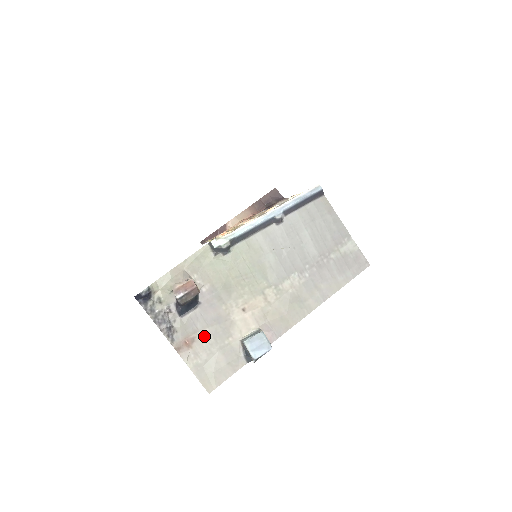
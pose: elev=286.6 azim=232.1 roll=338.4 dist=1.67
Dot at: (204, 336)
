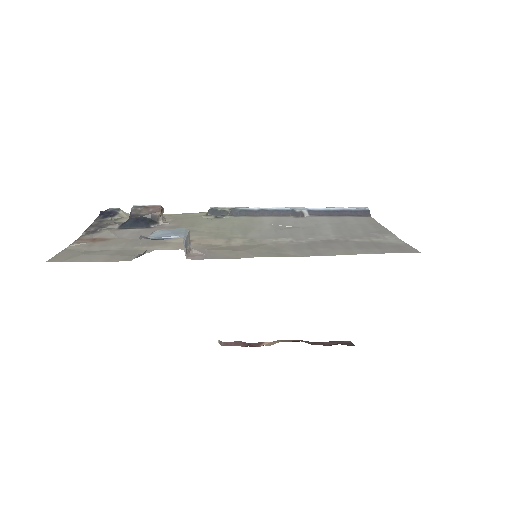
Dot at: (120, 241)
